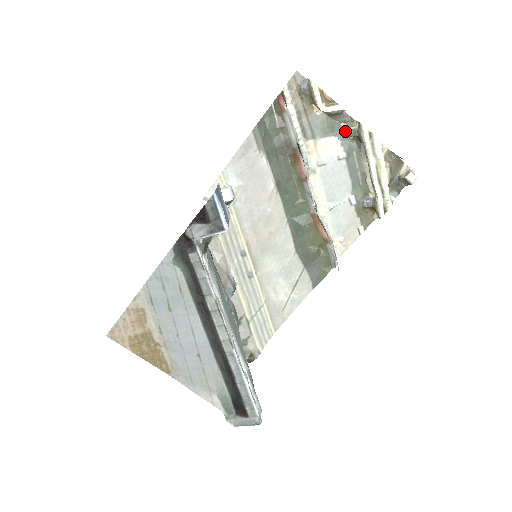
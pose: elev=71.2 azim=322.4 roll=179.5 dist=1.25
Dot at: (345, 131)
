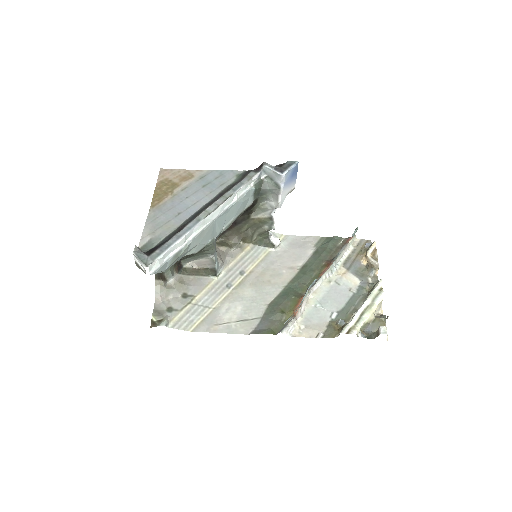
Dot at: (368, 283)
